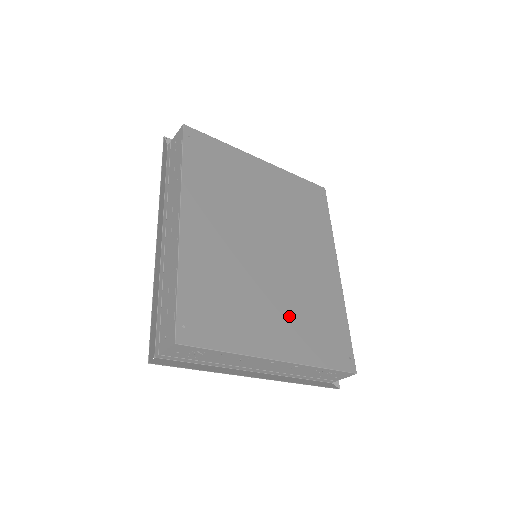
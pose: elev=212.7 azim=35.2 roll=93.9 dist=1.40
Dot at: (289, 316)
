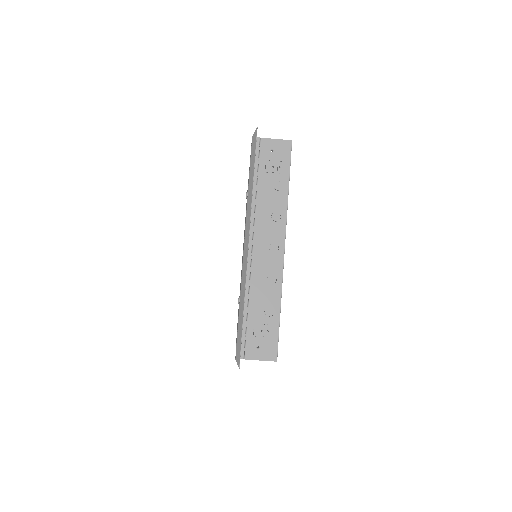
Dot at: occluded
